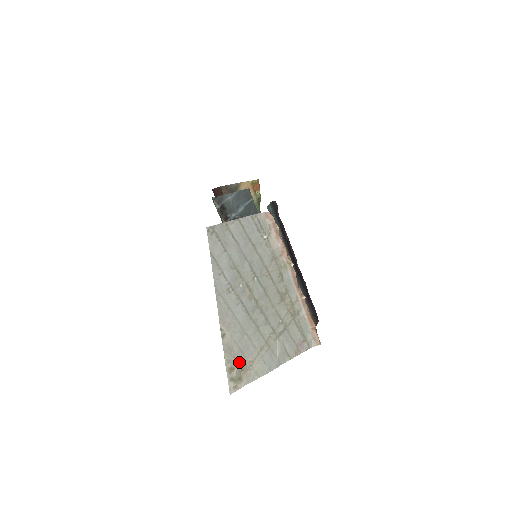
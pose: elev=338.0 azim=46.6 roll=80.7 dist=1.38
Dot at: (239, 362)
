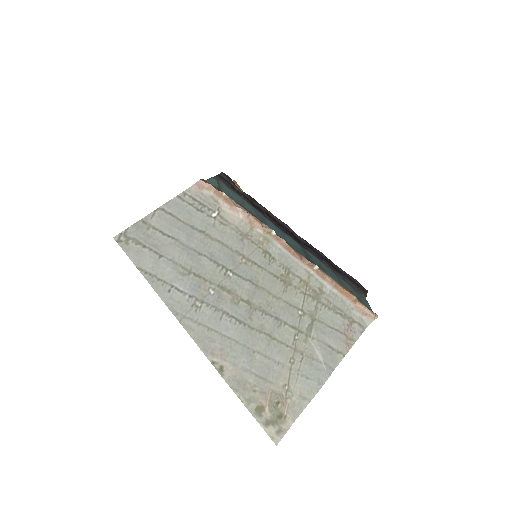
Dot at: (266, 394)
